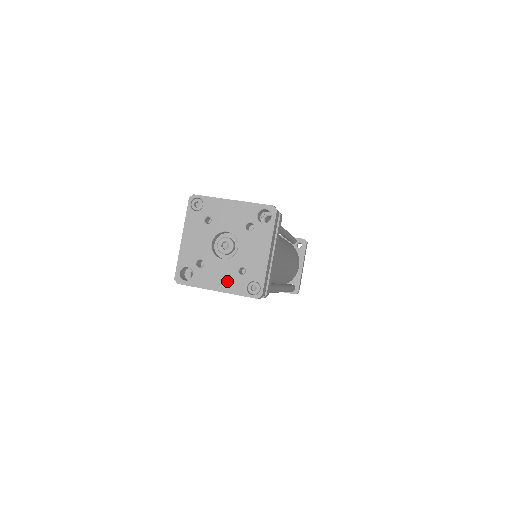
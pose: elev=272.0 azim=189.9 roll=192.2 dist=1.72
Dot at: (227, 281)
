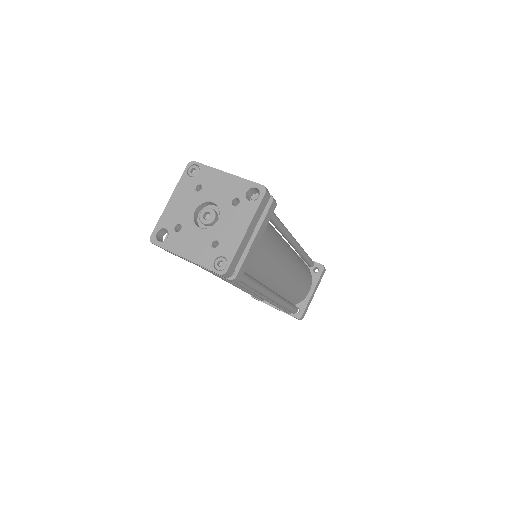
Dot at: (197, 250)
